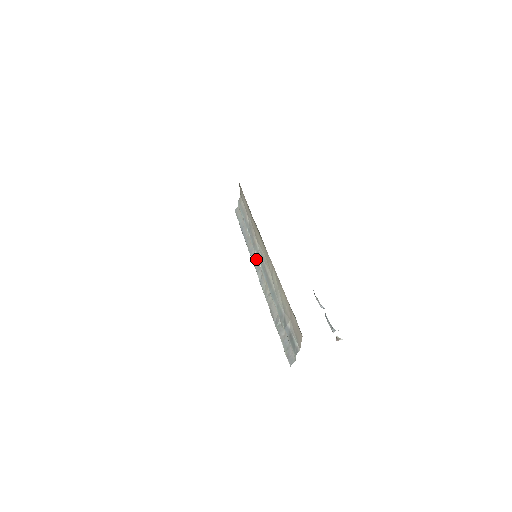
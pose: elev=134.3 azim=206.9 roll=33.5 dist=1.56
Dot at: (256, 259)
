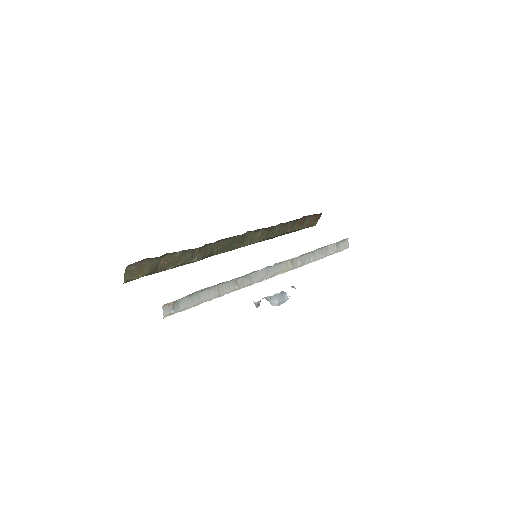
Dot at: (280, 266)
